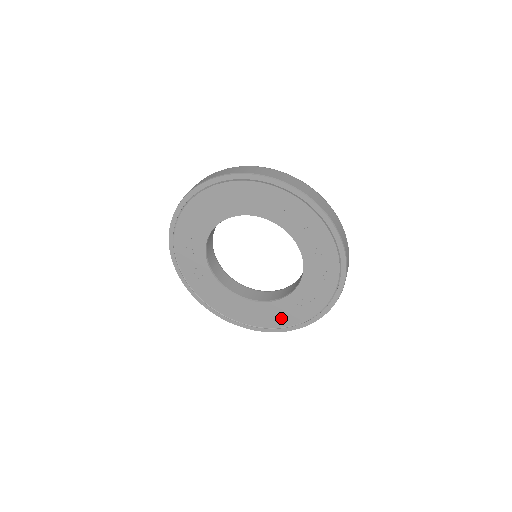
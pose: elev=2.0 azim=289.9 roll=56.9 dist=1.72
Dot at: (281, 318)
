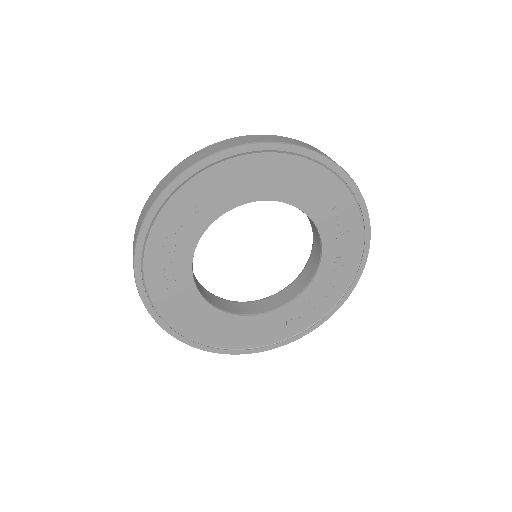
Dot at: (255, 337)
